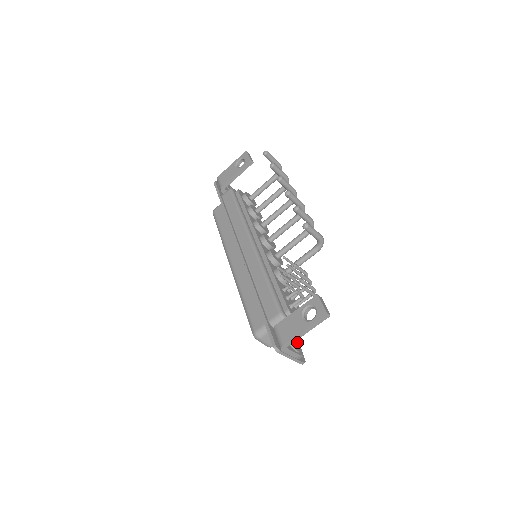
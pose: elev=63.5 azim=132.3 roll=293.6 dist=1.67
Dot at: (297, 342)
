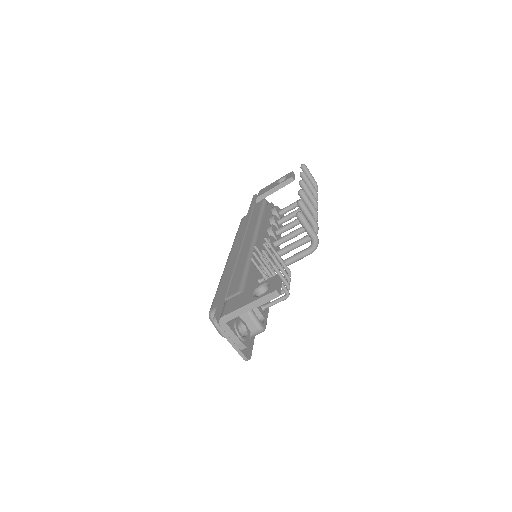
Dot at: (247, 332)
